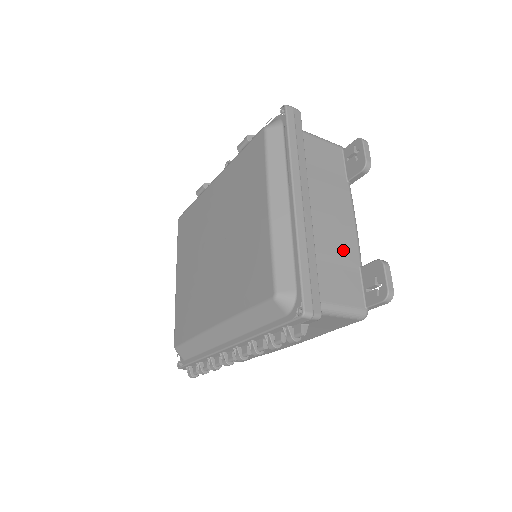
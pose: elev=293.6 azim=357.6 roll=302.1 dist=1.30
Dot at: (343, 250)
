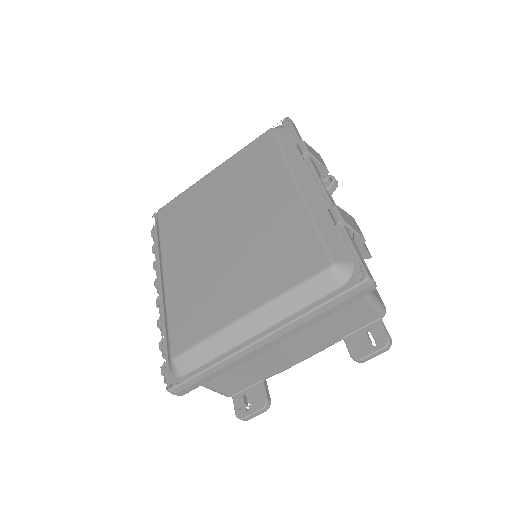
Dot at: (263, 369)
